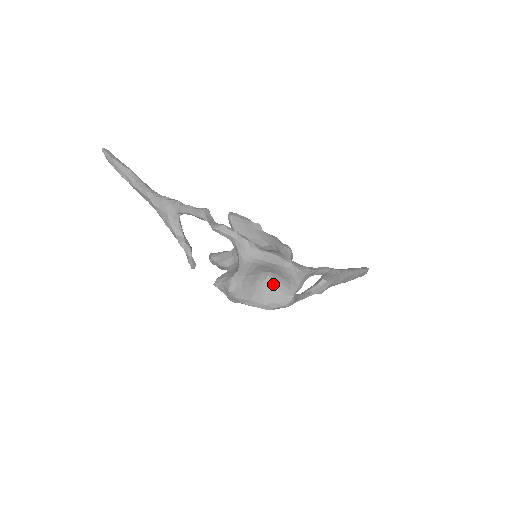
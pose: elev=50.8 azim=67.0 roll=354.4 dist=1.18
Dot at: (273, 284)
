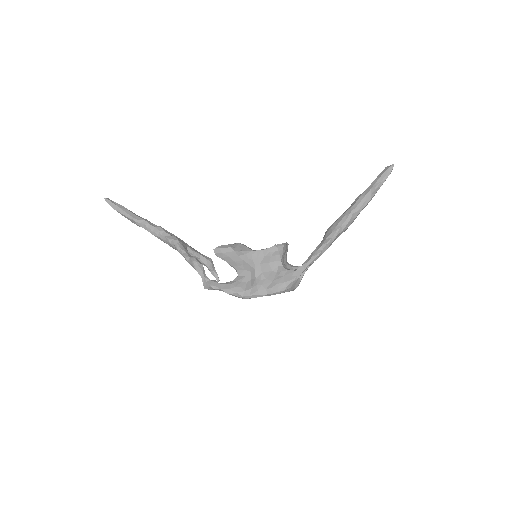
Dot at: occluded
